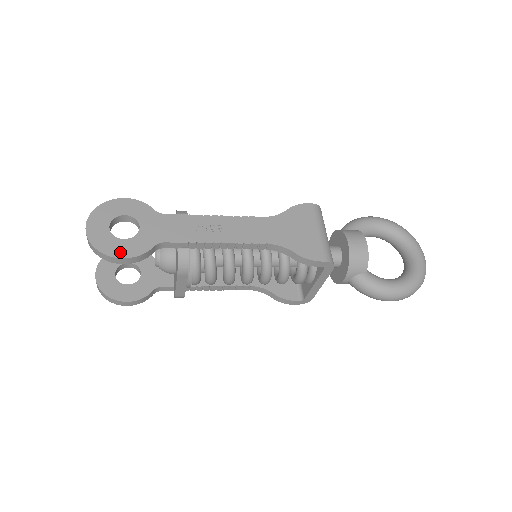
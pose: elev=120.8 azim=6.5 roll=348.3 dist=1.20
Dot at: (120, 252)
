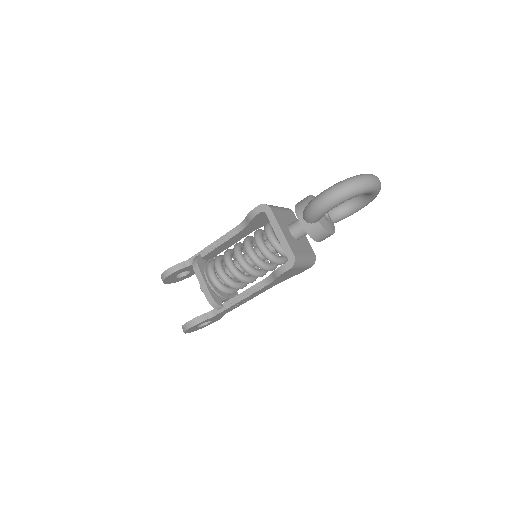
Dot at: occluded
